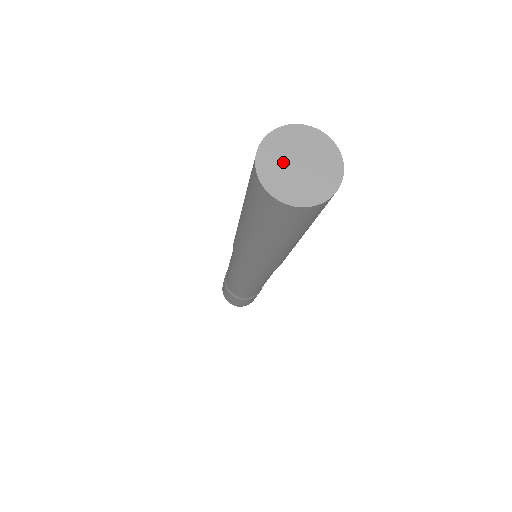
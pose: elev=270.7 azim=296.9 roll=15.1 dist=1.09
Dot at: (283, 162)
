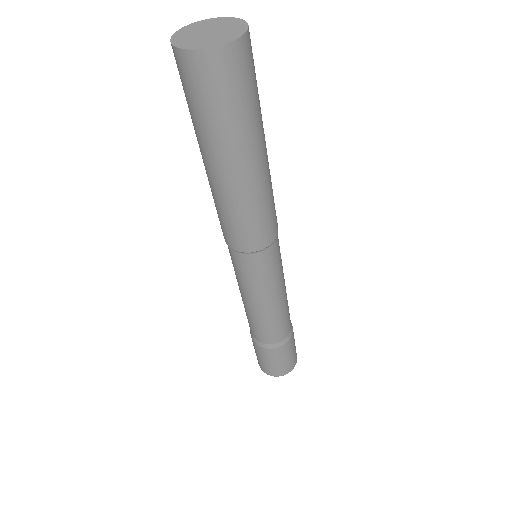
Dot at: (195, 37)
